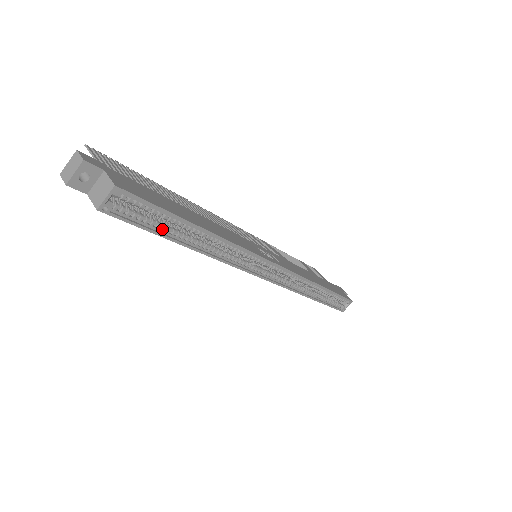
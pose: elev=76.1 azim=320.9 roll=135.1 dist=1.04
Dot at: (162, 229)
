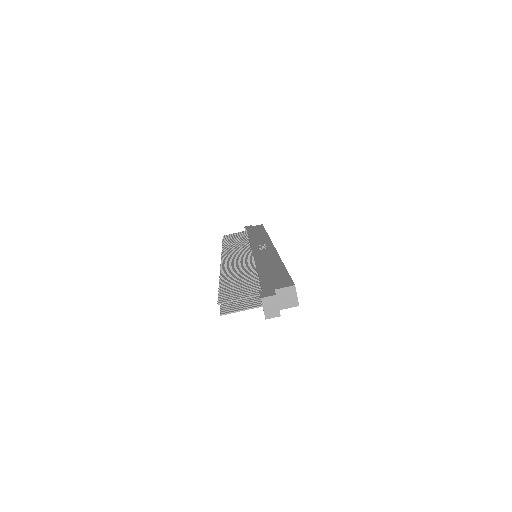
Dot at: occluded
